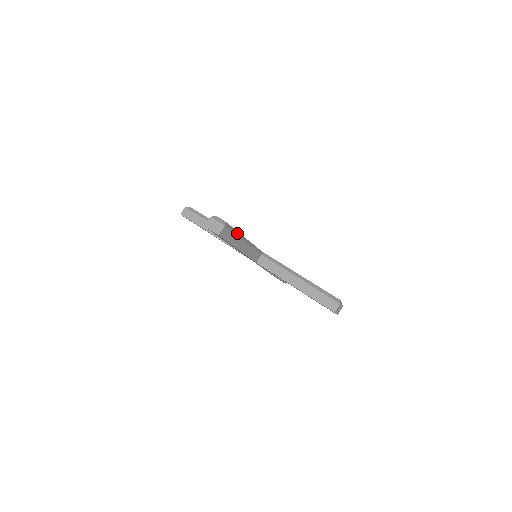
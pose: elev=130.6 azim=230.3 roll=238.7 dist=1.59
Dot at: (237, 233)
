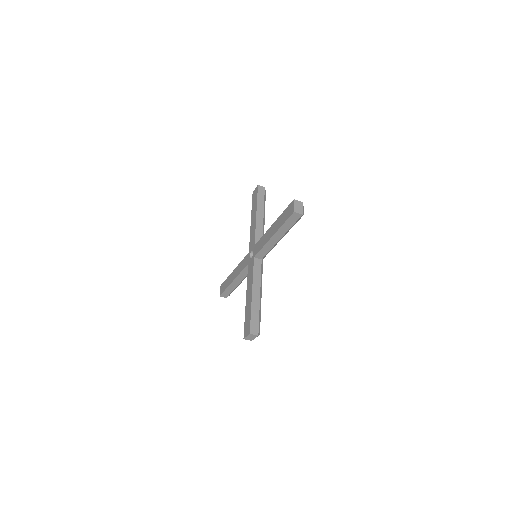
Dot at: occluded
